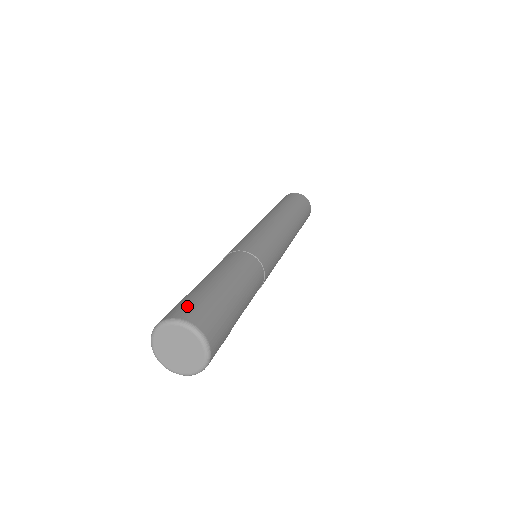
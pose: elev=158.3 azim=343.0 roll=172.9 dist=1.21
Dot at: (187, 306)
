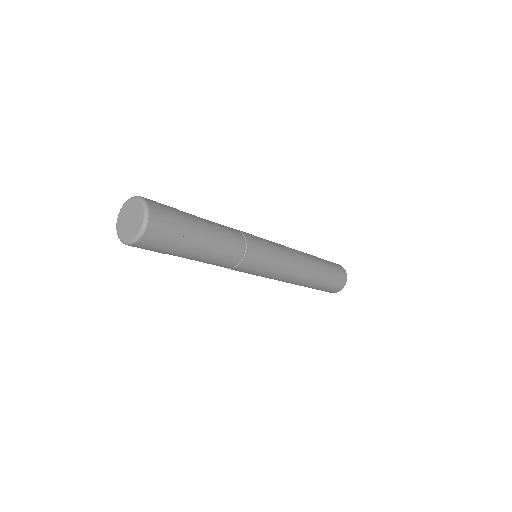
Dot at: occluded
